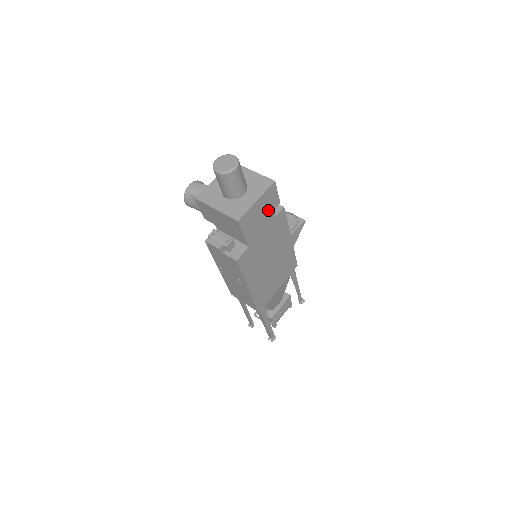
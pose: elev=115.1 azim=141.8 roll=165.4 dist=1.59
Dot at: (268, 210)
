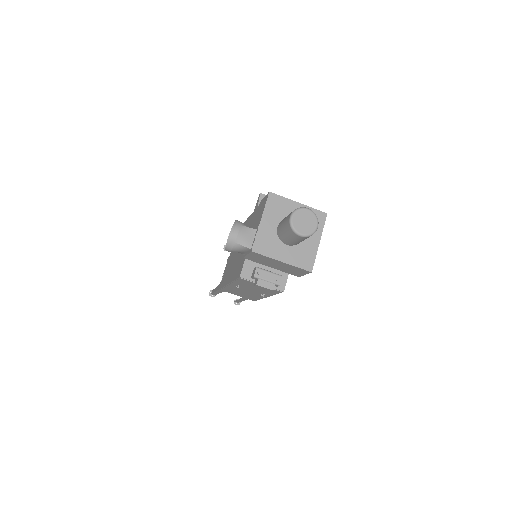
Dot at: occluded
